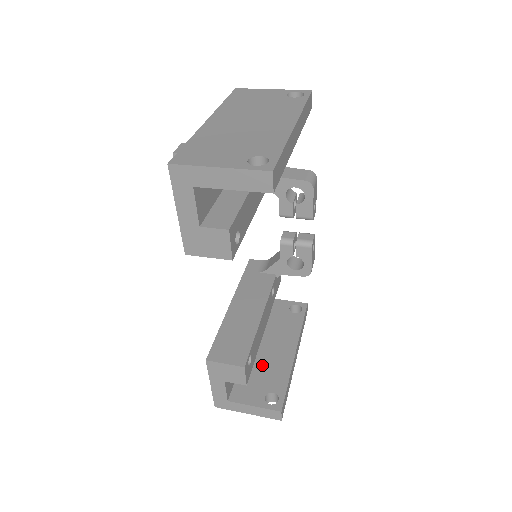
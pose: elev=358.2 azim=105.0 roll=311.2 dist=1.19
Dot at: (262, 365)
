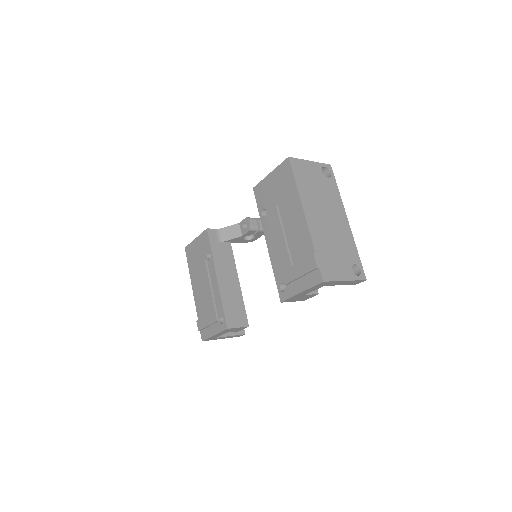
Dot at: occluded
